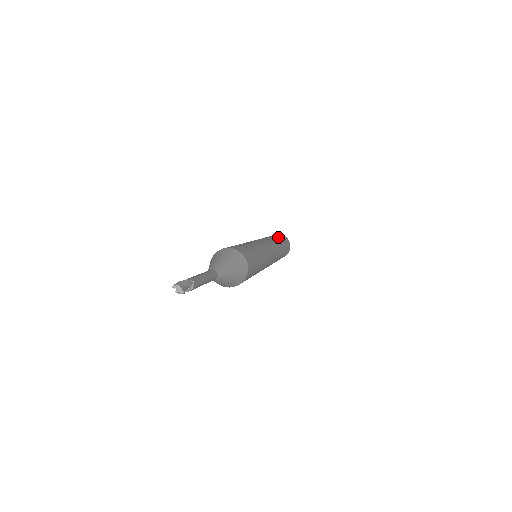
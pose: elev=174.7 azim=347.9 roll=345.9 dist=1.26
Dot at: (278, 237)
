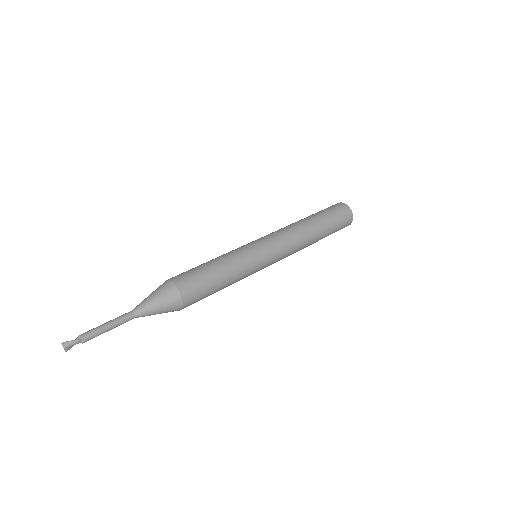
Dot at: (326, 223)
